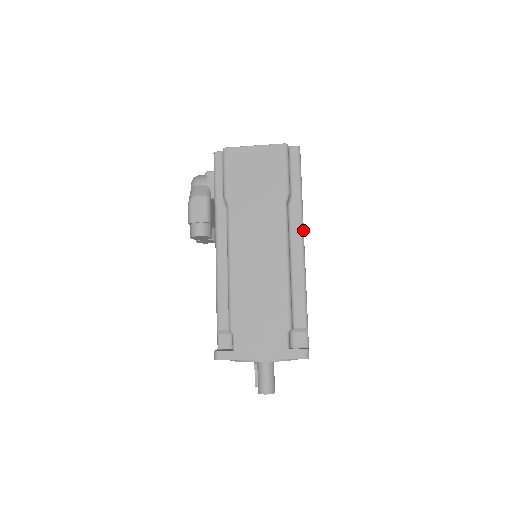
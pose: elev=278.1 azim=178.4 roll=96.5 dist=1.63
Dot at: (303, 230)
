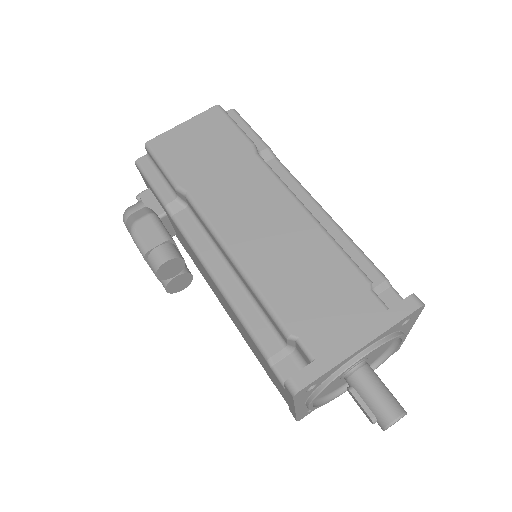
Dot at: (297, 180)
